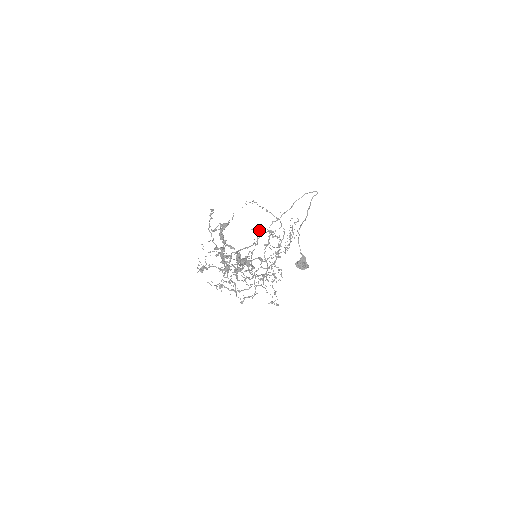
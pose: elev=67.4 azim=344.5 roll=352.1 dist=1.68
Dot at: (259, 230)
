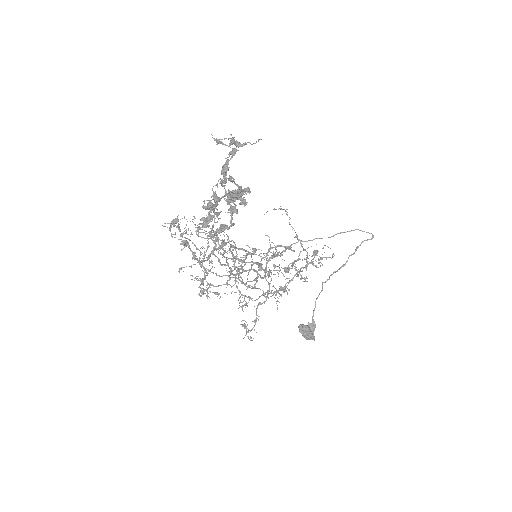
Dot at: (275, 254)
